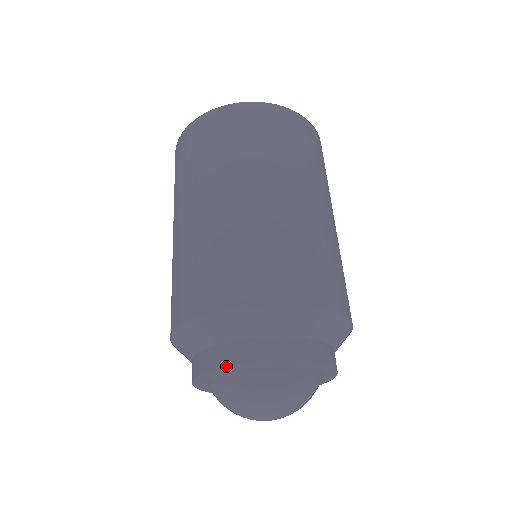
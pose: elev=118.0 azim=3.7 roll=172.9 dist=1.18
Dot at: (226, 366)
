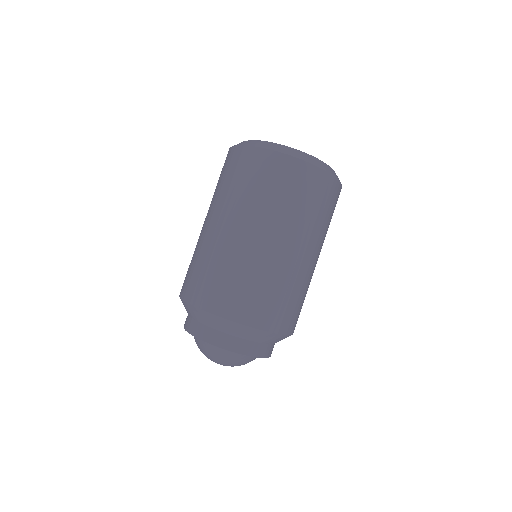
Dot at: (186, 330)
